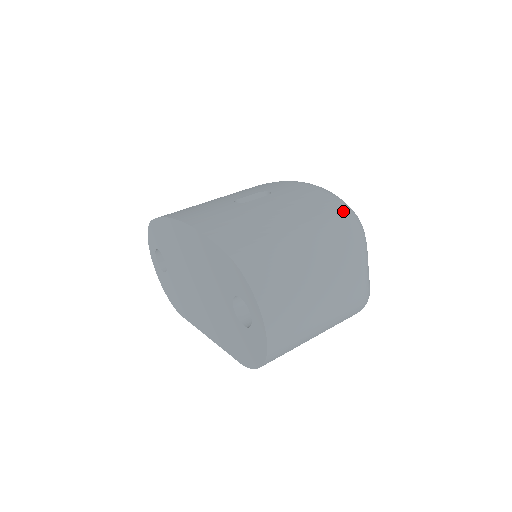
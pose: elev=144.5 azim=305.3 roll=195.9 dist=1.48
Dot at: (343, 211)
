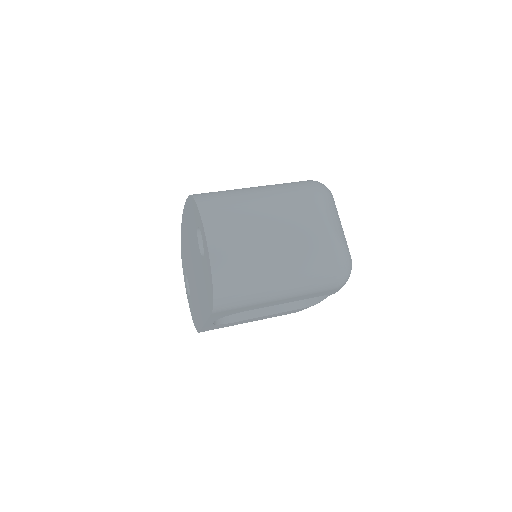
Dot at: (309, 180)
